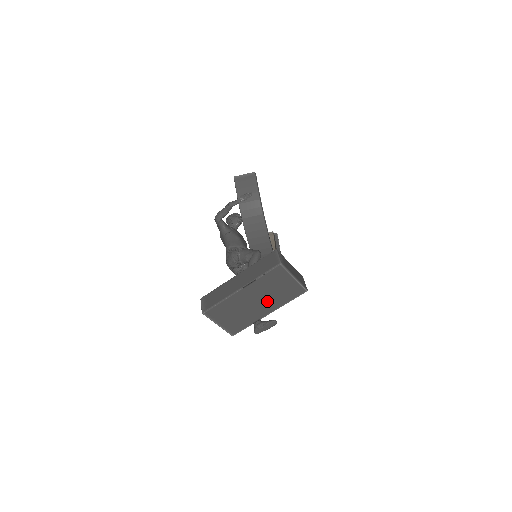
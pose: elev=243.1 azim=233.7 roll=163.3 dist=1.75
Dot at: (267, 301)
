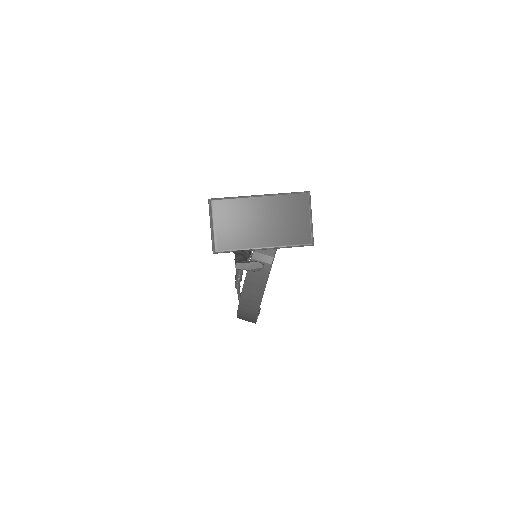
Dot at: (272, 230)
